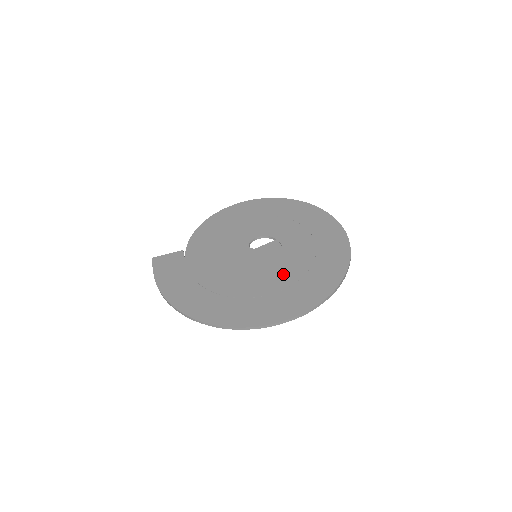
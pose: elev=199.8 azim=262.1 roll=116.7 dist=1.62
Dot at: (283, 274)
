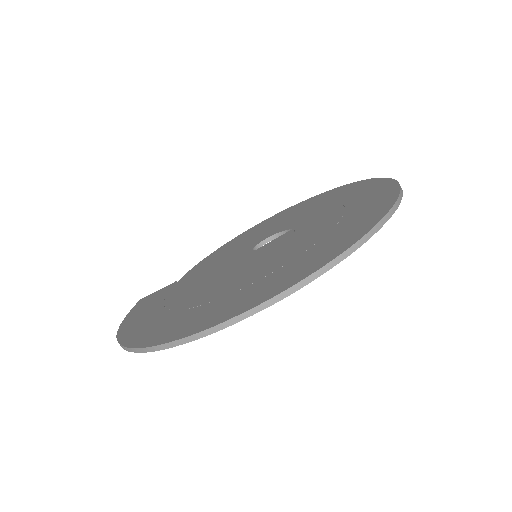
Dot at: (277, 259)
